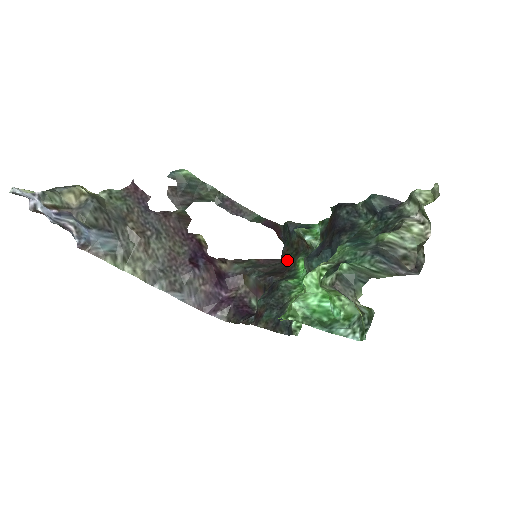
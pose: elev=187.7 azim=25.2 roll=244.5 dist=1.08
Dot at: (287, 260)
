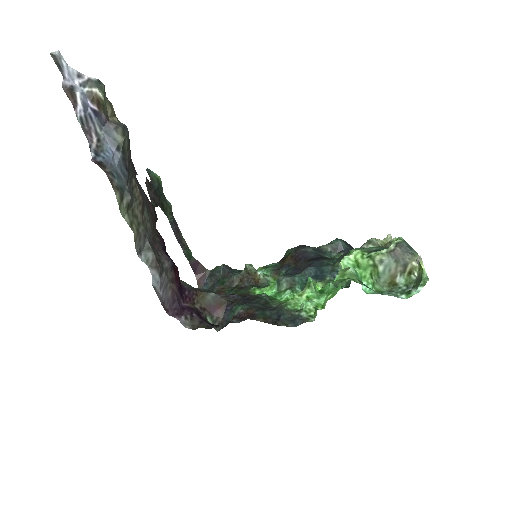
Dot at: (228, 294)
